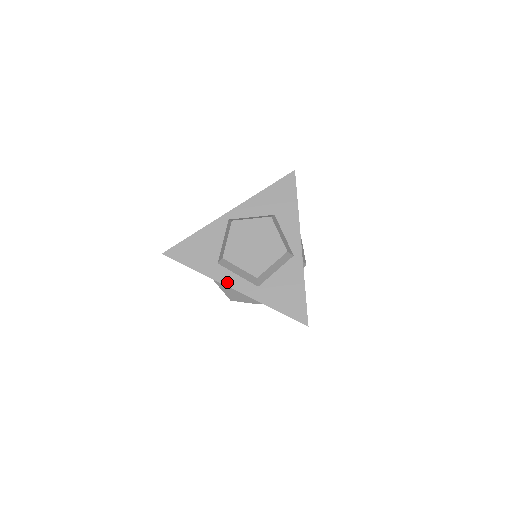
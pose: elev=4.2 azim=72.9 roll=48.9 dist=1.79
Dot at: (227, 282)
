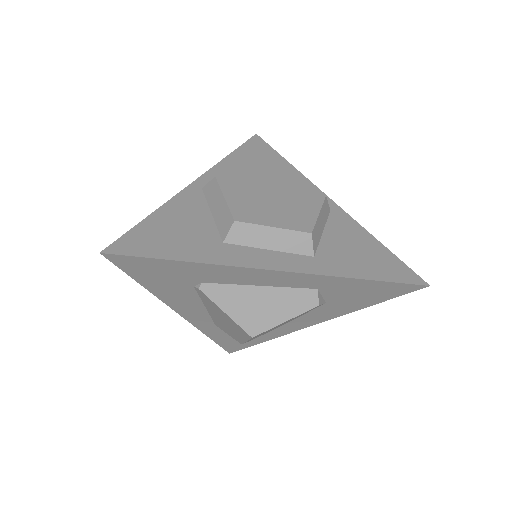
Dot at: (259, 263)
